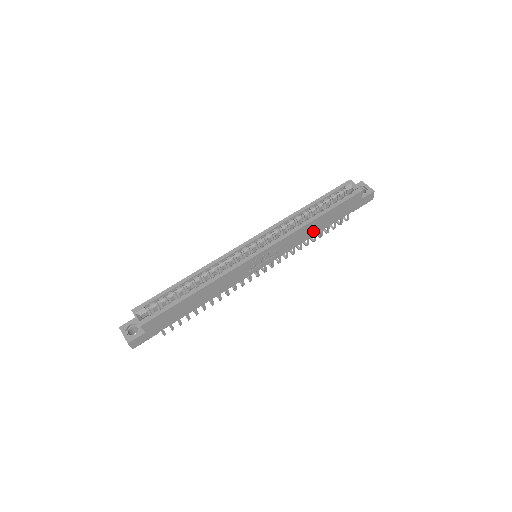
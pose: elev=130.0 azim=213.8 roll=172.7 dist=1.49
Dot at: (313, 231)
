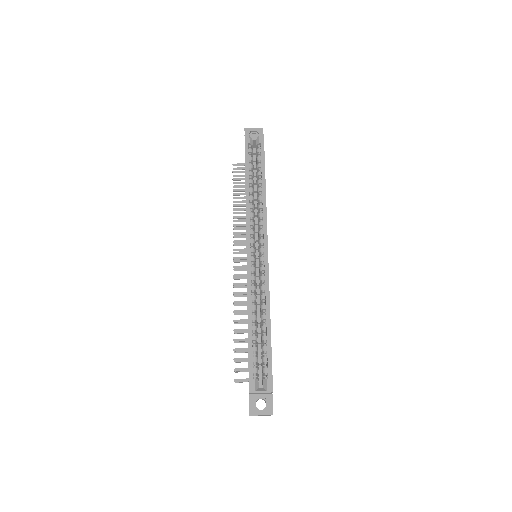
Dot at: occluded
